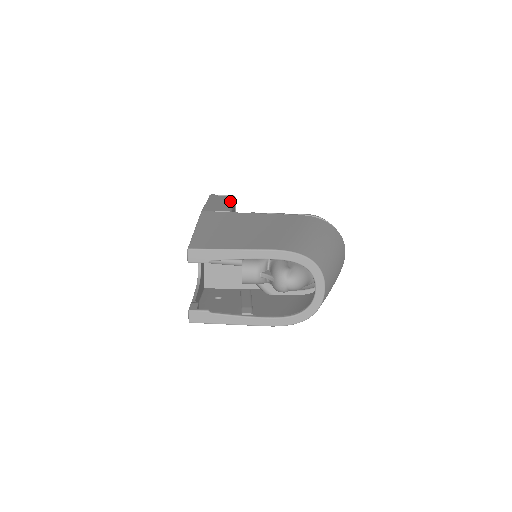
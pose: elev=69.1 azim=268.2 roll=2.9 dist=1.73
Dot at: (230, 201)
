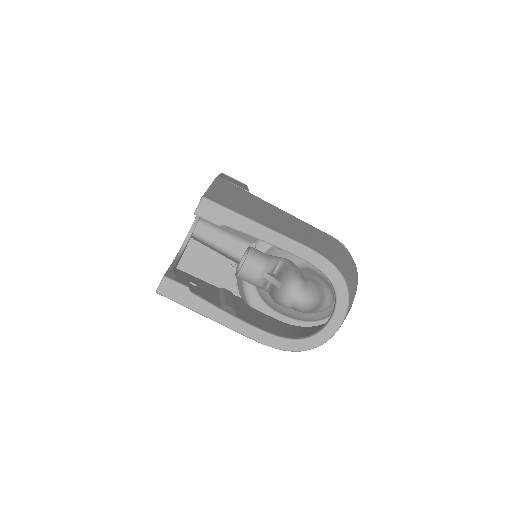
Dot at: occluded
